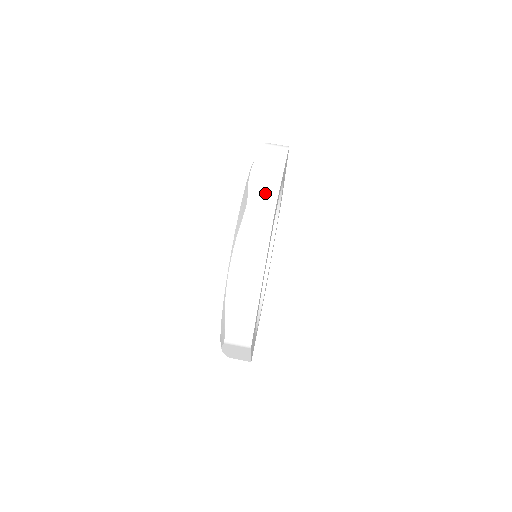
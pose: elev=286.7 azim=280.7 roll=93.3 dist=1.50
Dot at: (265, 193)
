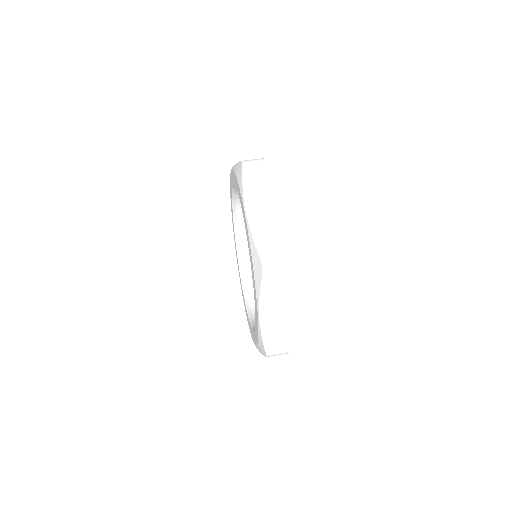
Dot at: occluded
